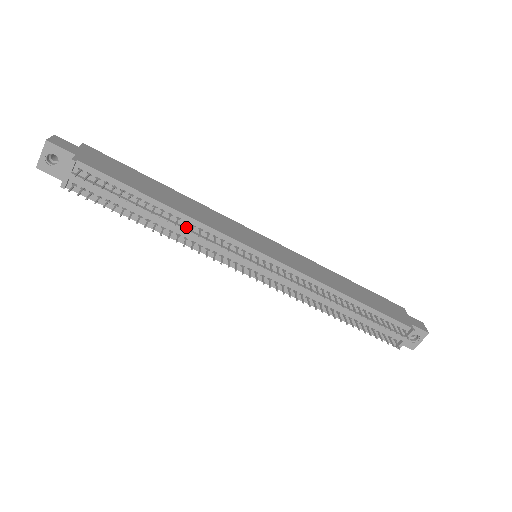
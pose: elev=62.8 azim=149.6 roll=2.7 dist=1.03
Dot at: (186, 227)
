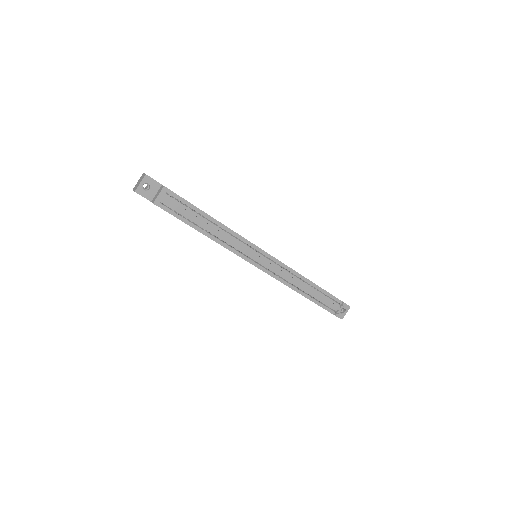
Dot at: (223, 233)
